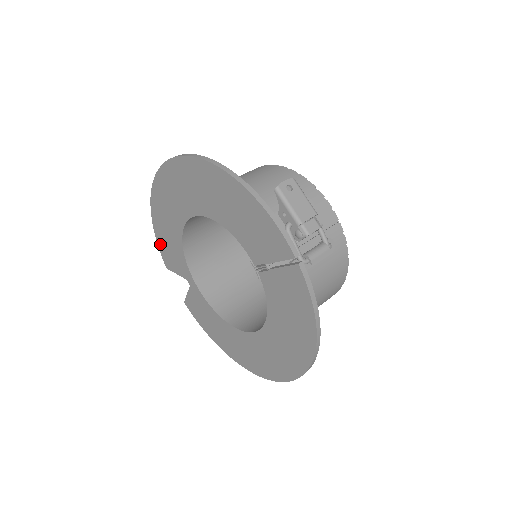
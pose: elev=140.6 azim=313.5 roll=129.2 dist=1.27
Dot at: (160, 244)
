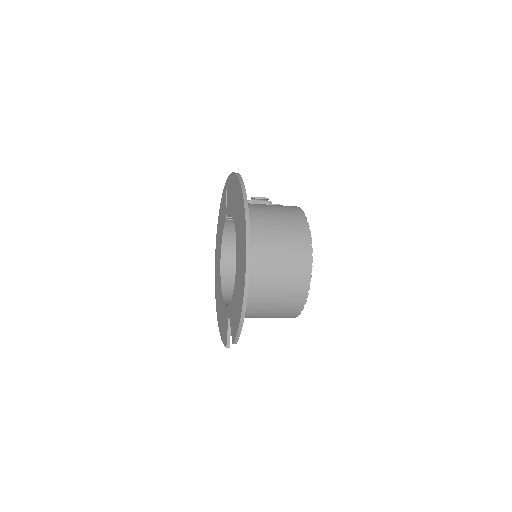
Dot at: (222, 337)
